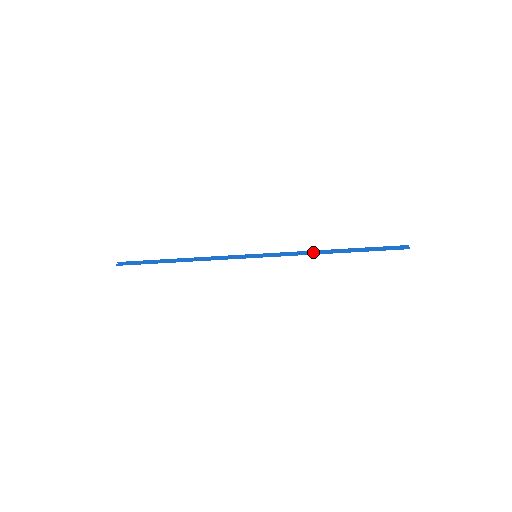
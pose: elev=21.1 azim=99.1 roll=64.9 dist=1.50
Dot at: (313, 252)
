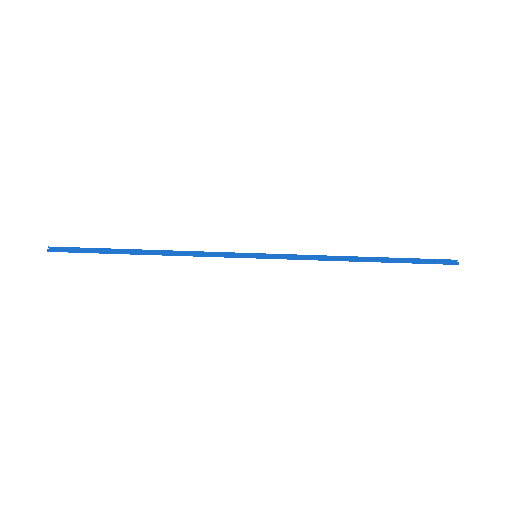
Dot at: (334, 258)
